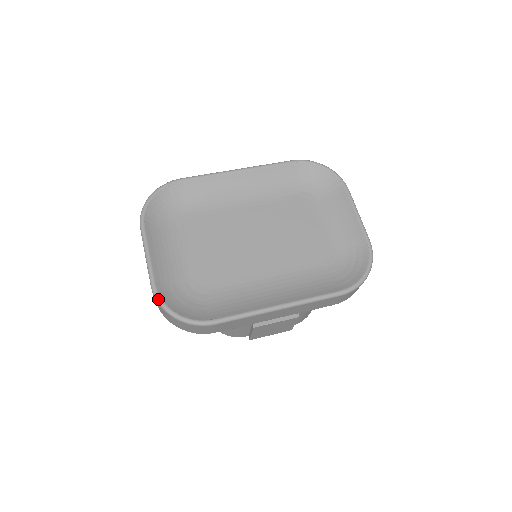
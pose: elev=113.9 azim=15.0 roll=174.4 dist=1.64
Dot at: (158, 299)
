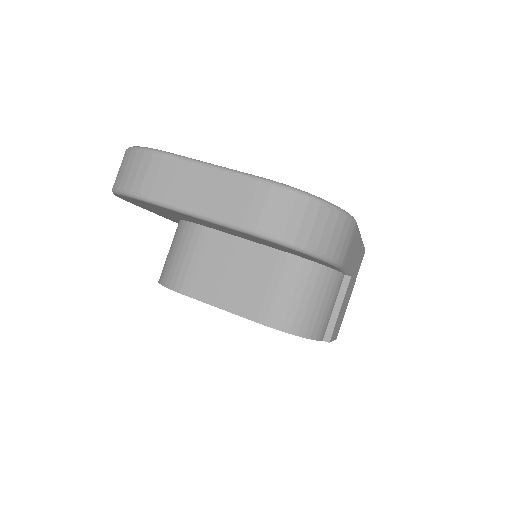
Dot at: (290, 186)
